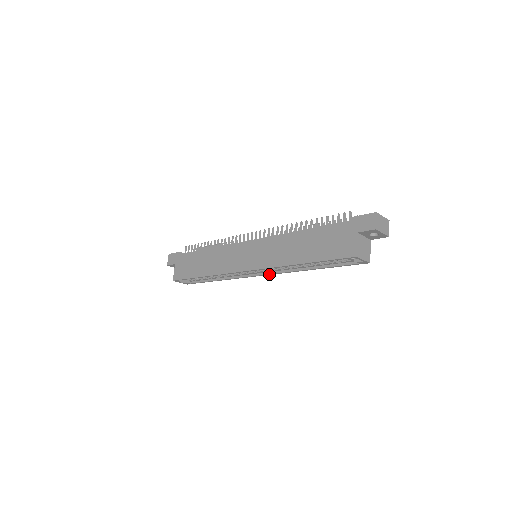
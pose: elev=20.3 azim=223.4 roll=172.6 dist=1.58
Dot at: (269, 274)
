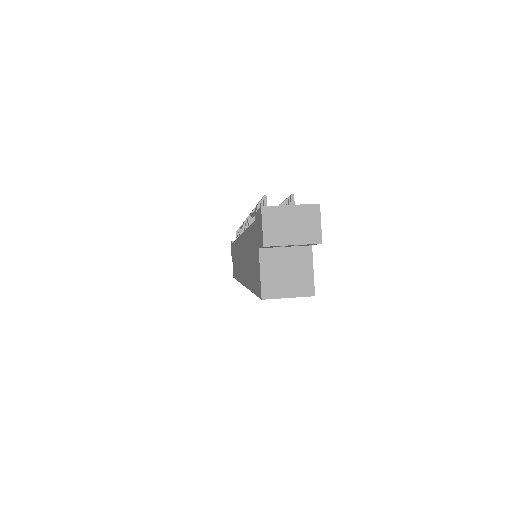
Dot at: occluded
